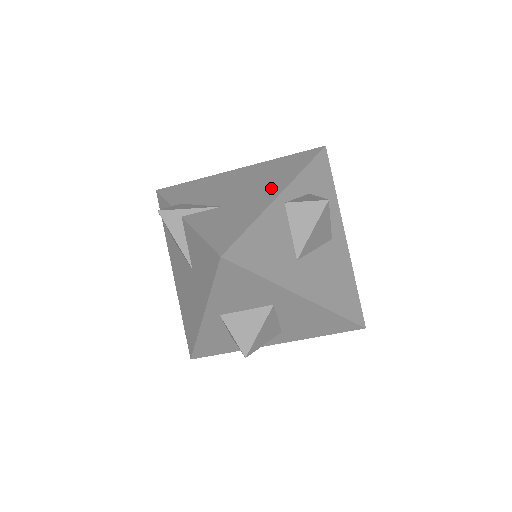
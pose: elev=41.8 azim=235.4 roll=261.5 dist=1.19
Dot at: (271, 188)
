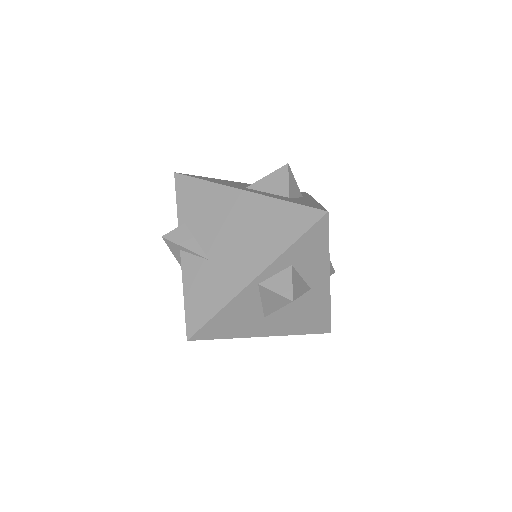
Dot at: (252, 262)
